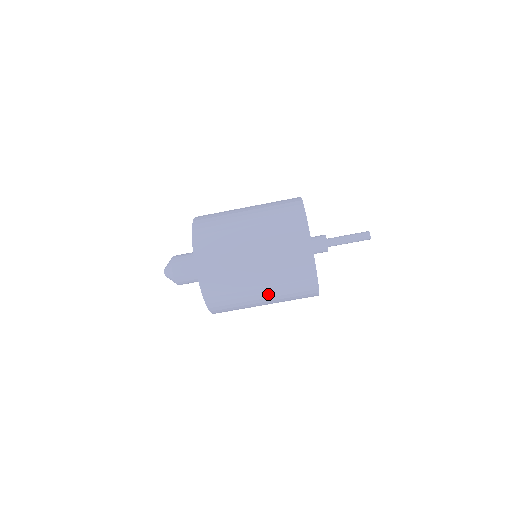
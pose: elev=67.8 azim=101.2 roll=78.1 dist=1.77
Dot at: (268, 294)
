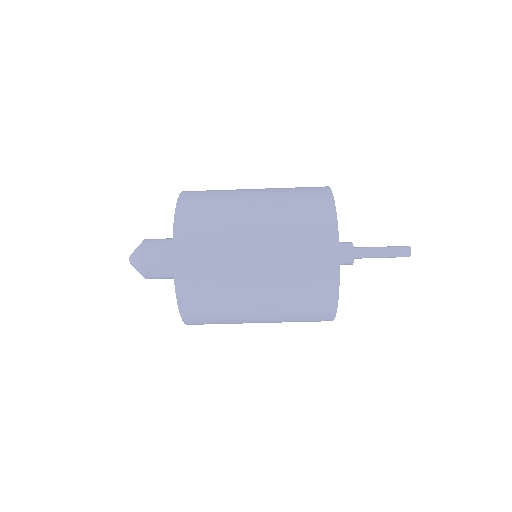
Dot at: (267, 315)
